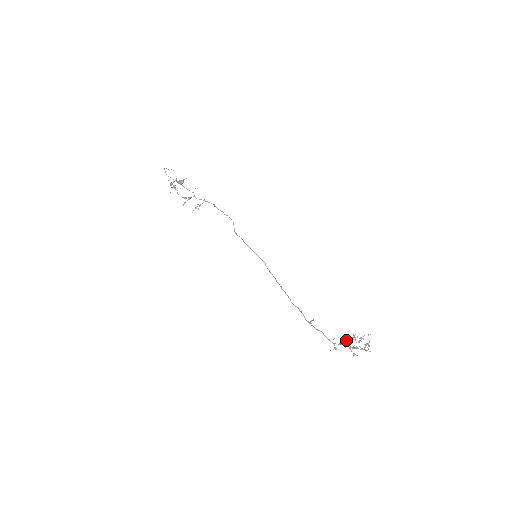
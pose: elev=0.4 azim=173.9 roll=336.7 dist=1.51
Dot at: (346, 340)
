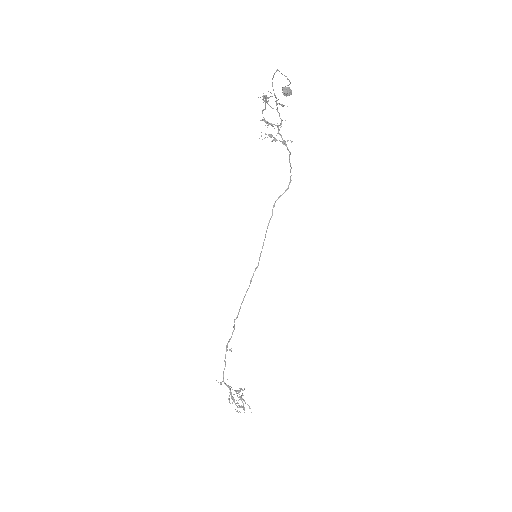
Dot at: occluded
